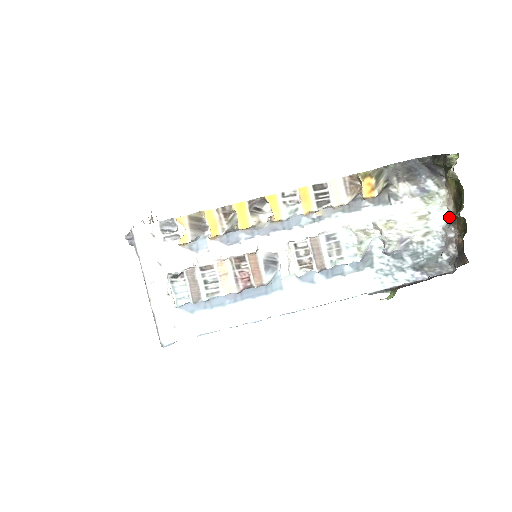
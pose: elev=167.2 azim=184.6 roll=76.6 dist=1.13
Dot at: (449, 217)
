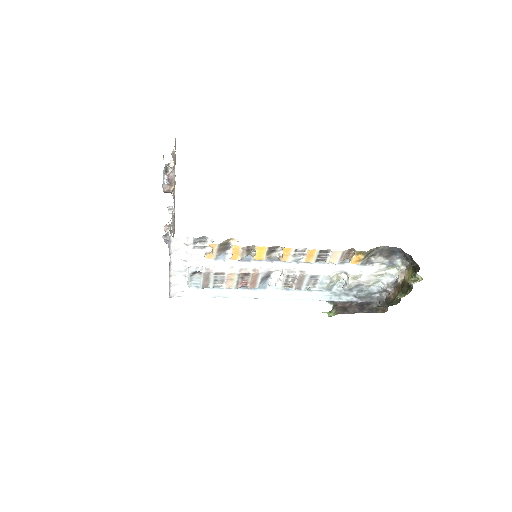
Dot at: (396, 279)
